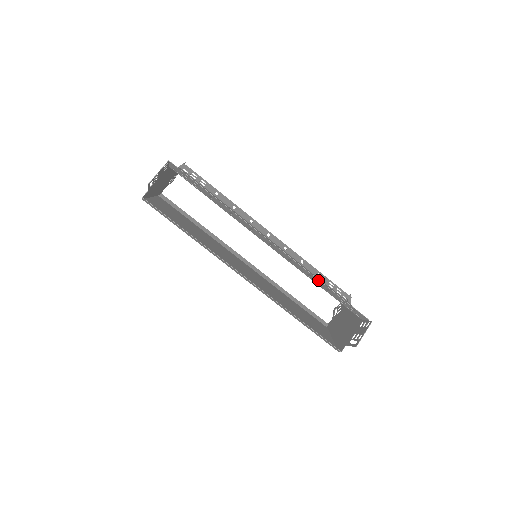
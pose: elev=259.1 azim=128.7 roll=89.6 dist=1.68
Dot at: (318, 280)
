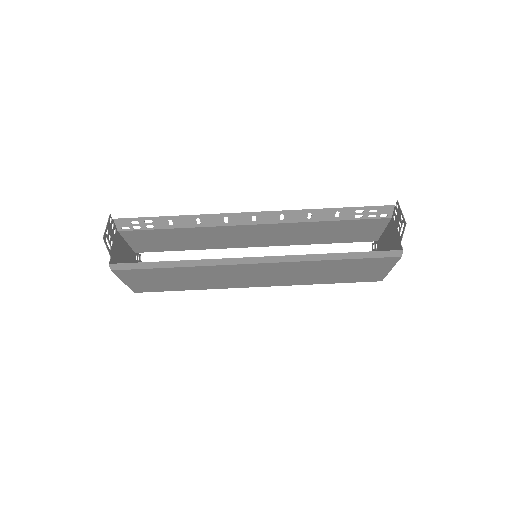
Dot at: (319, 210)
